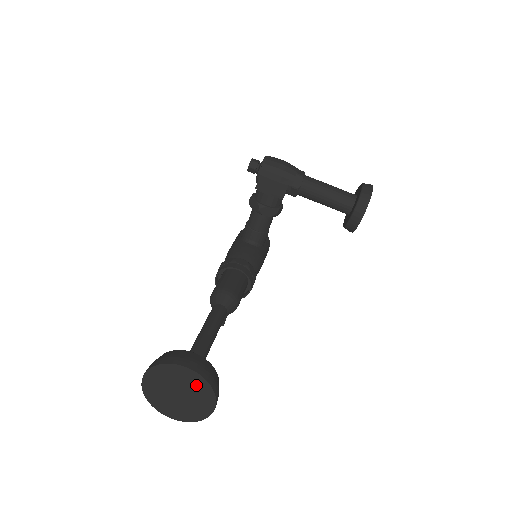
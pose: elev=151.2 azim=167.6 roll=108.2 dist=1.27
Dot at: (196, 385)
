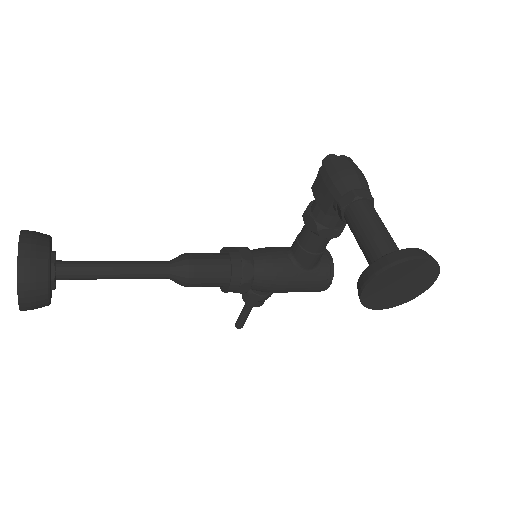
Dot at: occluded
